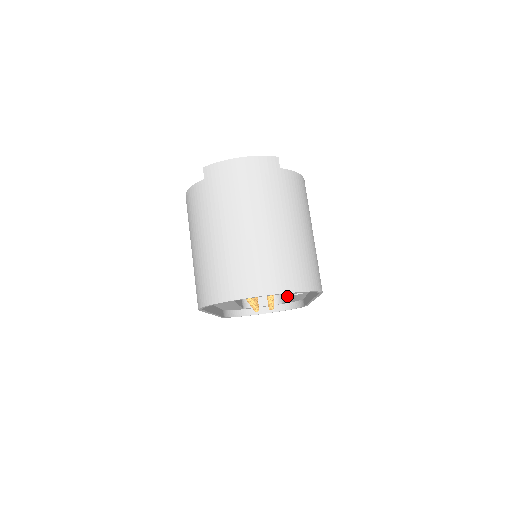
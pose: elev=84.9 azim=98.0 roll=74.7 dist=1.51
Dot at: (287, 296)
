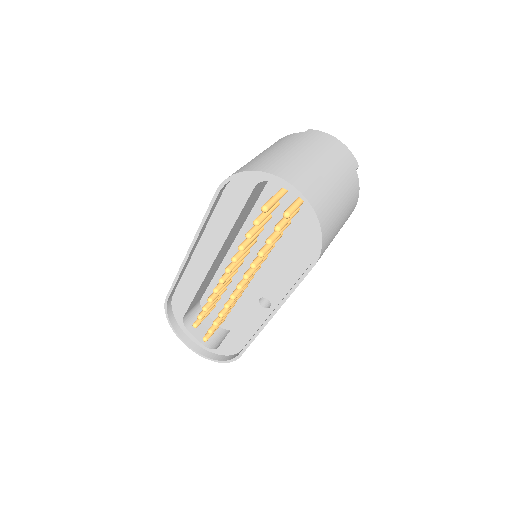
Dot at: (250, 303)
